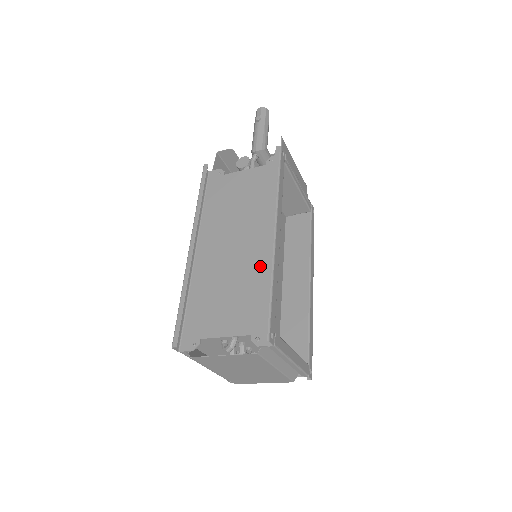
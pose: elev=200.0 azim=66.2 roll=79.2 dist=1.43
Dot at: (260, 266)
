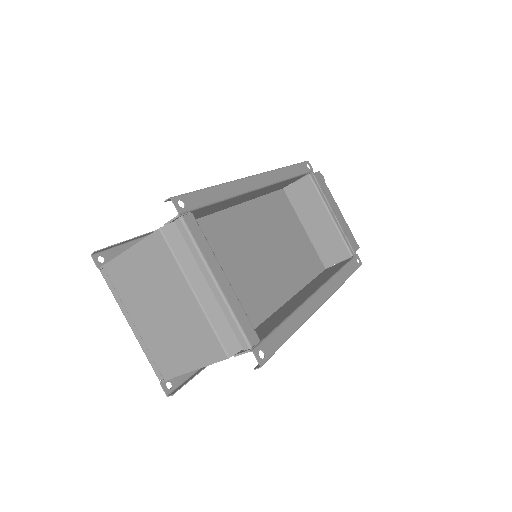
Dot at: occluded
